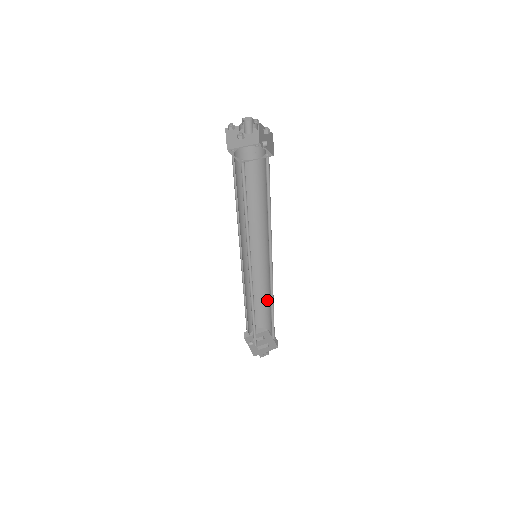
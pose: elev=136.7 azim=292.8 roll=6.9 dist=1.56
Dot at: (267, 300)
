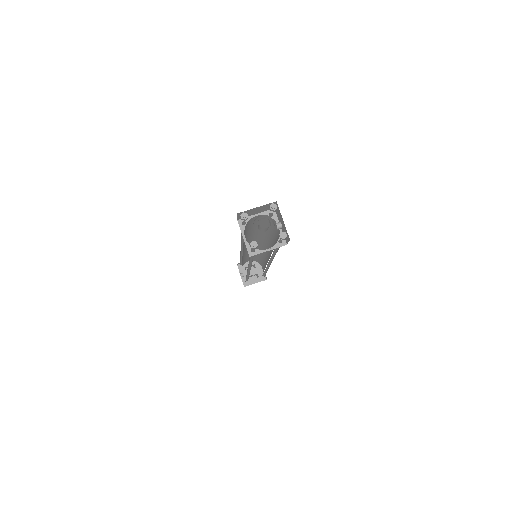
Dot at: (262, 258)
